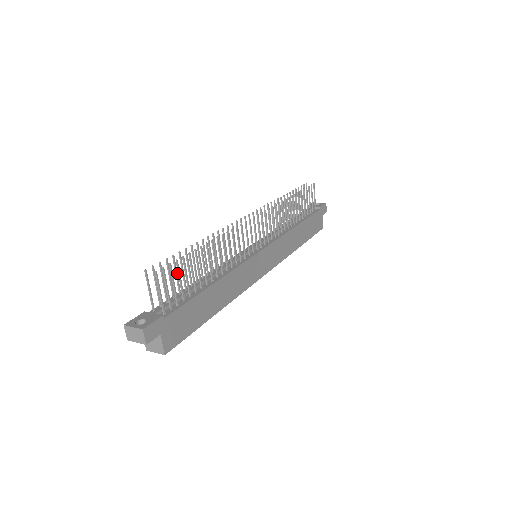
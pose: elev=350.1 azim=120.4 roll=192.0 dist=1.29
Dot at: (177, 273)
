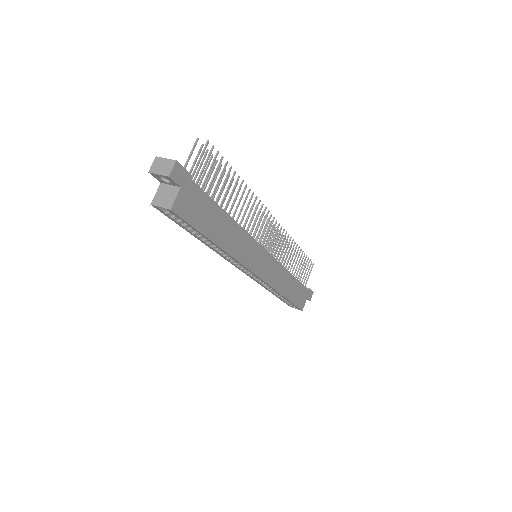
Dot at: (210, 177)
